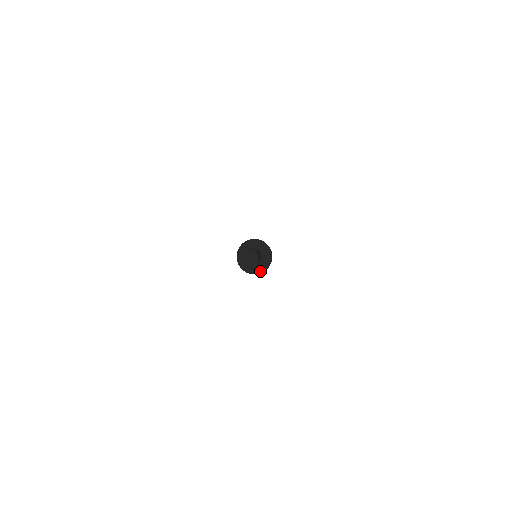
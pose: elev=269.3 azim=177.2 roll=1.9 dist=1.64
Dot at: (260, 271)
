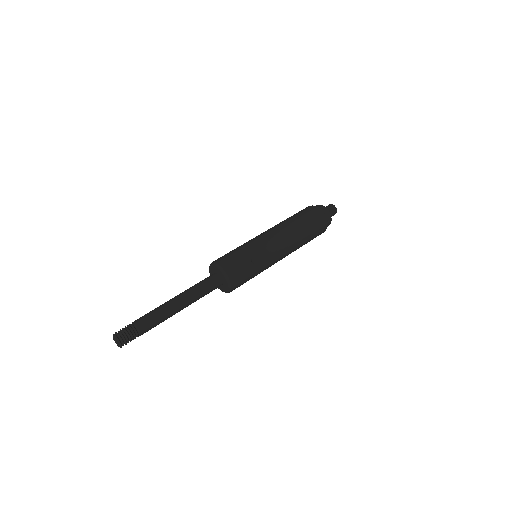
Dot at: (228, 291)
